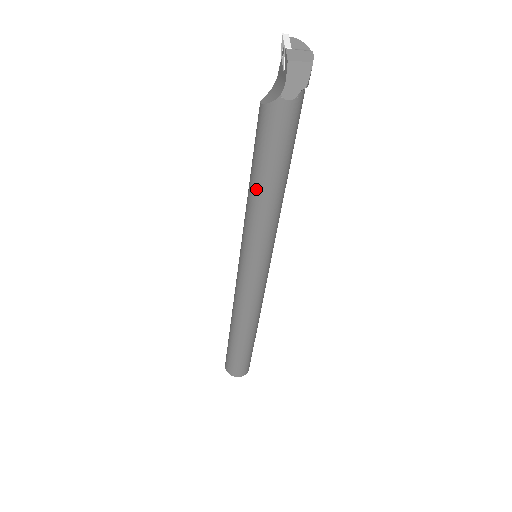
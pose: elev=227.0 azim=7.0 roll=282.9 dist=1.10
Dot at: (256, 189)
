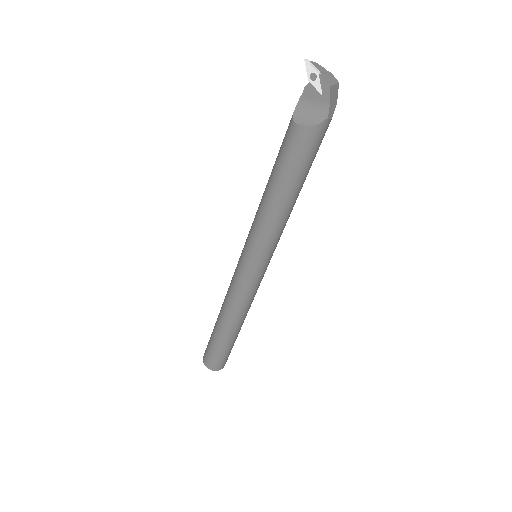
Dot at: (285, 199)
